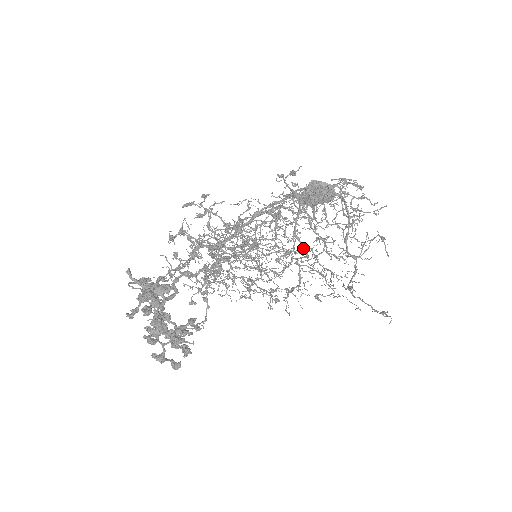
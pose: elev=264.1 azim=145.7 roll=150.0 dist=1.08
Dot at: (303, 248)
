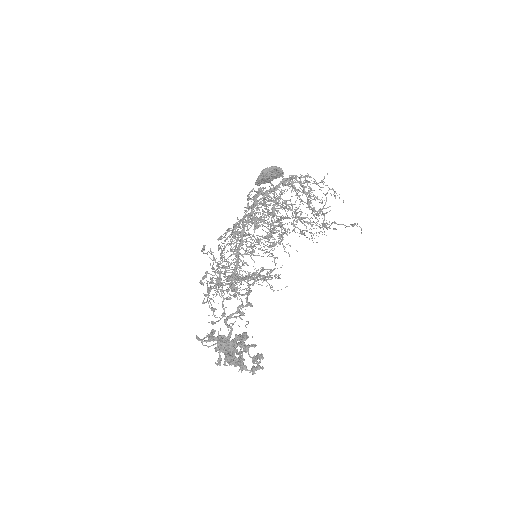
Dot at: occluded
